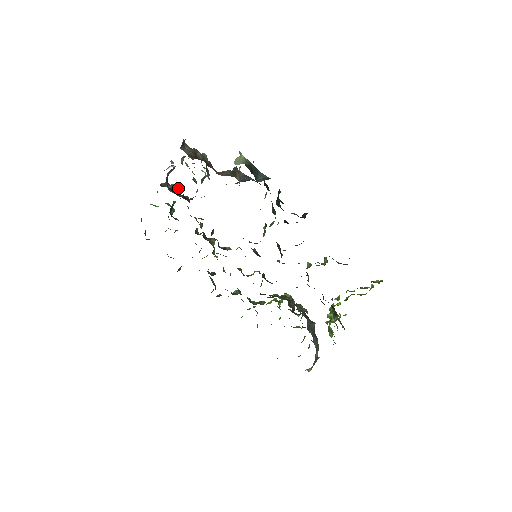
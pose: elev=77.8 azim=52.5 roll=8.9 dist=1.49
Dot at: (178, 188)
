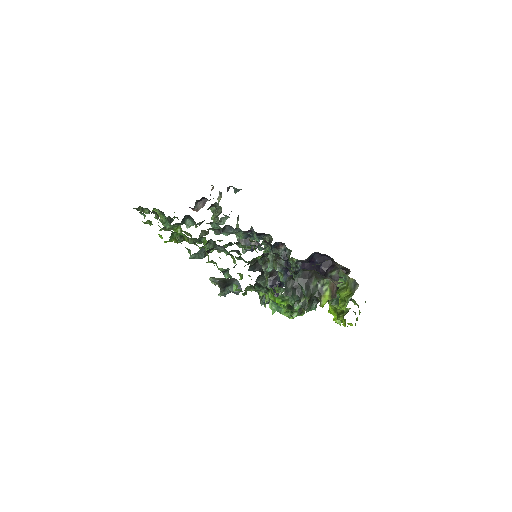
Dot at: occluded
